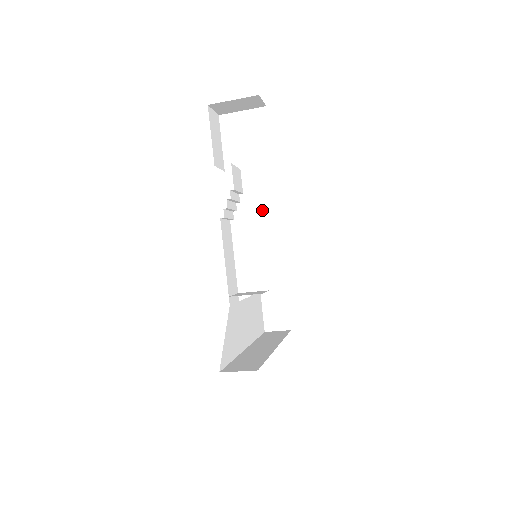
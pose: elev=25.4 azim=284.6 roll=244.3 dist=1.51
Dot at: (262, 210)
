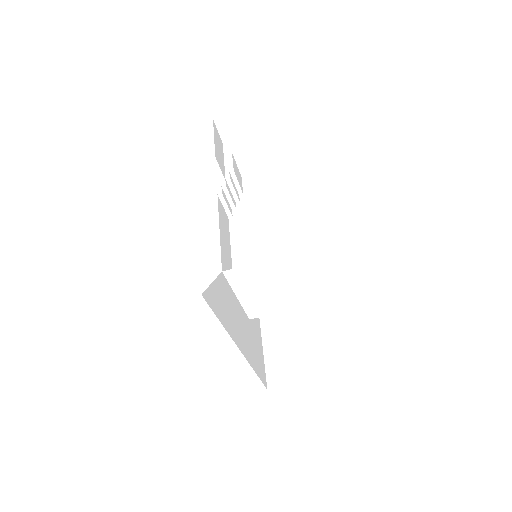
Dot at: (263, 205)
